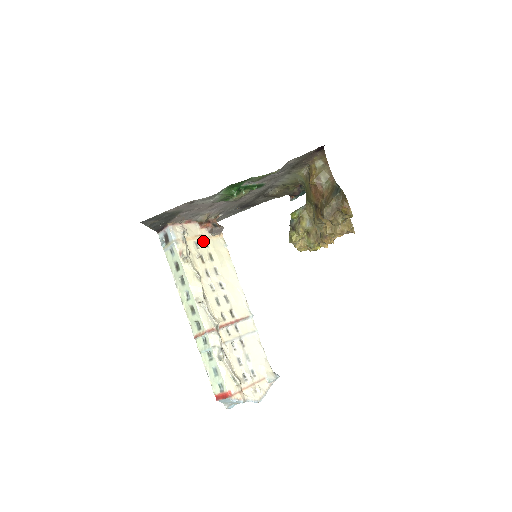
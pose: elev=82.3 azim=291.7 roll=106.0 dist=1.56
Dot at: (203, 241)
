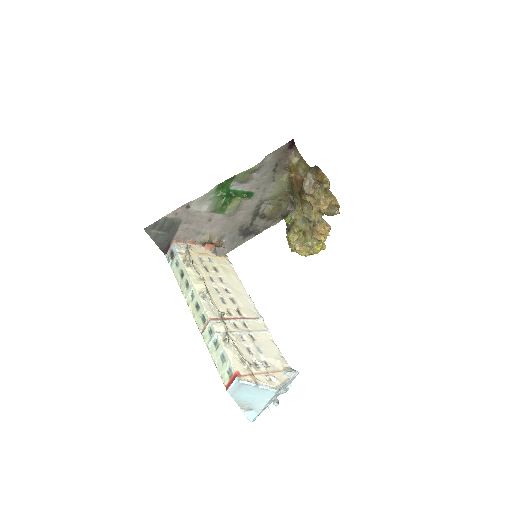
Dot at: (207, 258)
